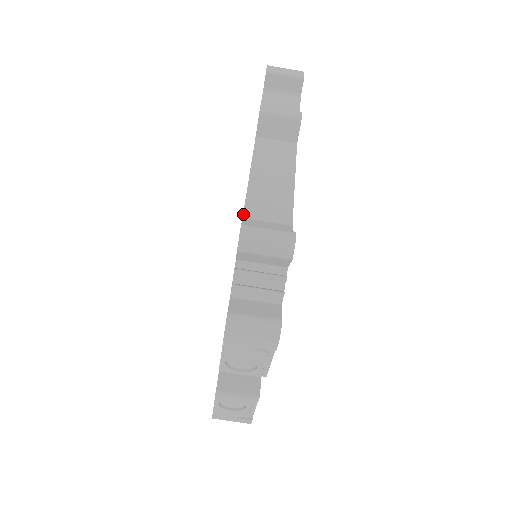
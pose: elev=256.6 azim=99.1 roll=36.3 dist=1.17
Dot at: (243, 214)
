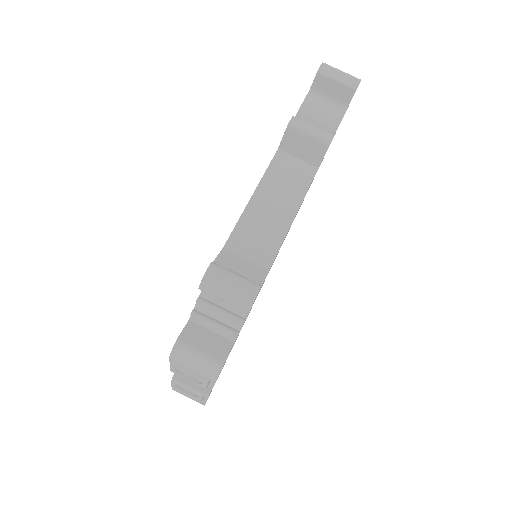
Dot at: (226, 243)
